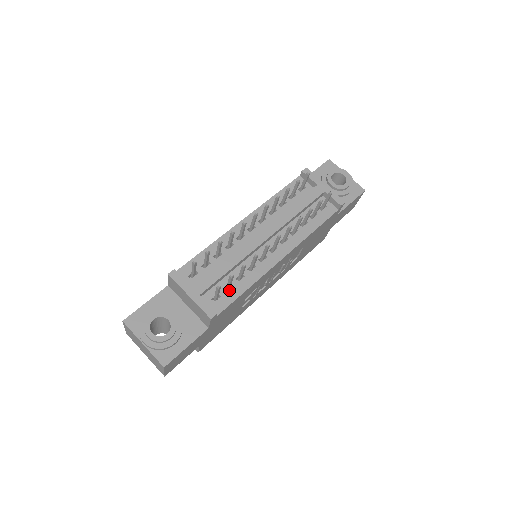
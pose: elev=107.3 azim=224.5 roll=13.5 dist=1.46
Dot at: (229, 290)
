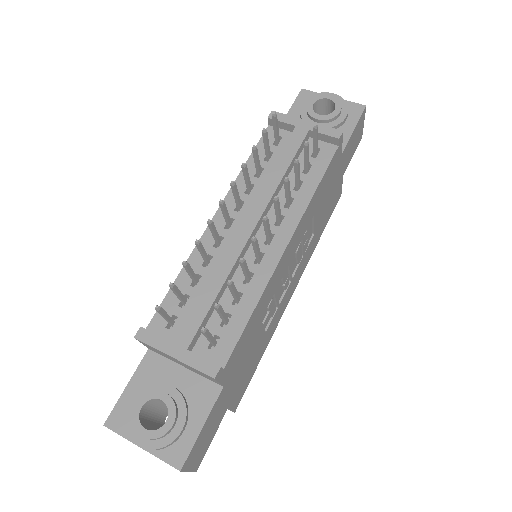
Dot at: (228, 323)
